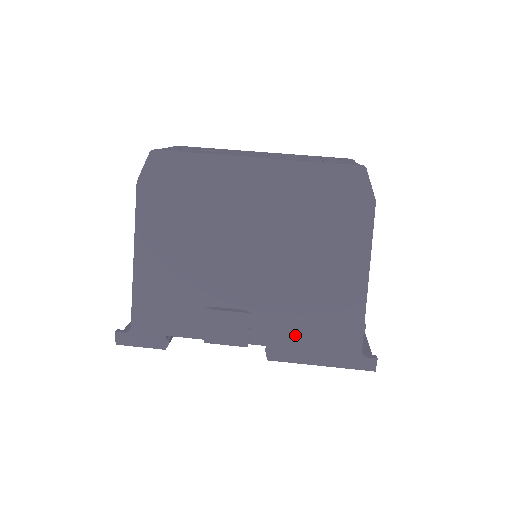
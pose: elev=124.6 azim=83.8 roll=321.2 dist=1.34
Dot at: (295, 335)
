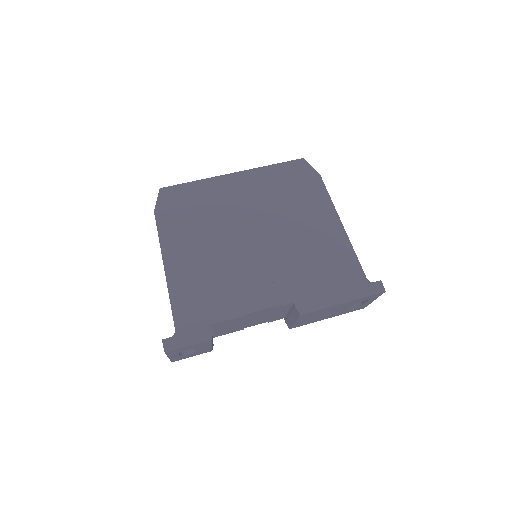
Dot at: (312, 285)
